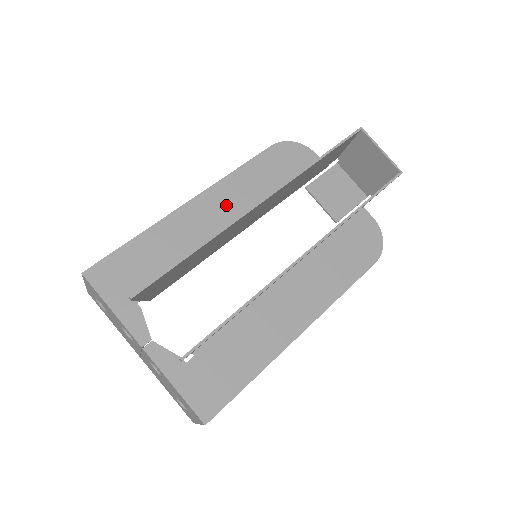
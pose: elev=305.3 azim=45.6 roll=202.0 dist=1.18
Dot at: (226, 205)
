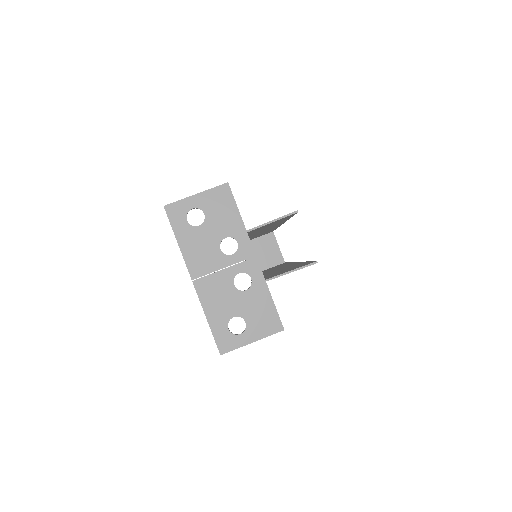
Dot at: occluded
